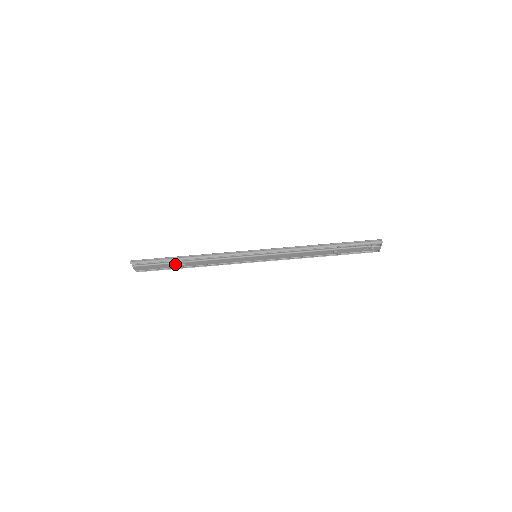
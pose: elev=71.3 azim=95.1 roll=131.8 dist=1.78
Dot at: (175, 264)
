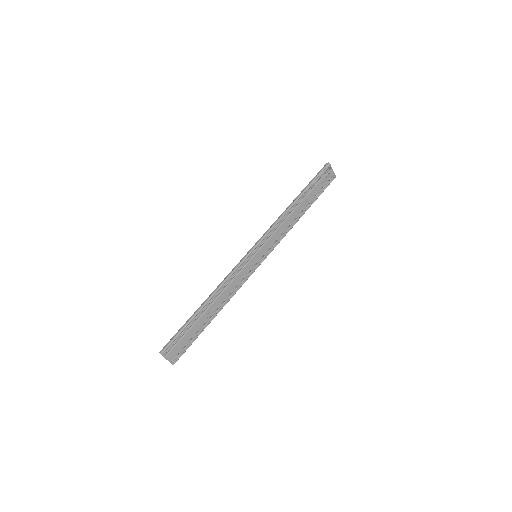
Dot at: (199, 321)
